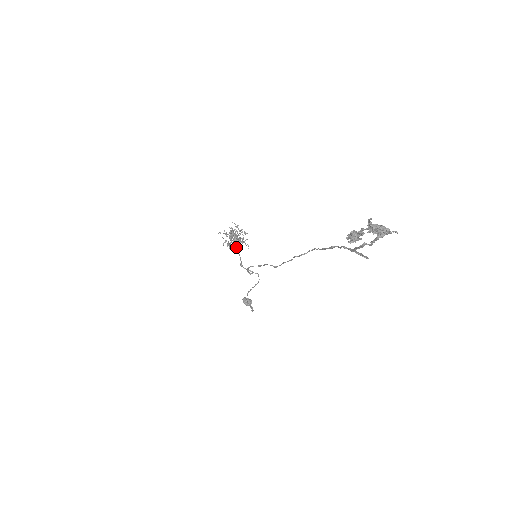
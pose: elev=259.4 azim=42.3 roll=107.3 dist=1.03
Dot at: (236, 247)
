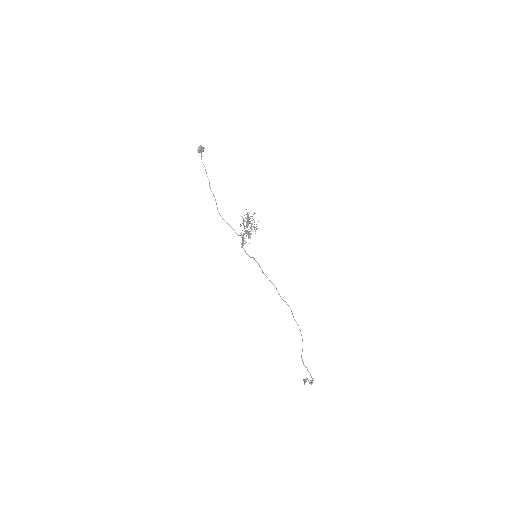
Dot at: occluded
